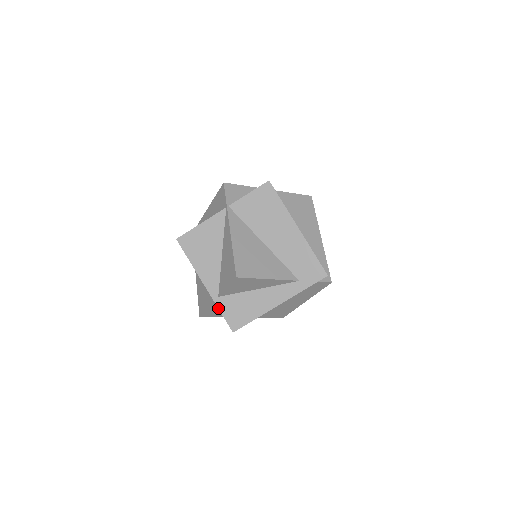
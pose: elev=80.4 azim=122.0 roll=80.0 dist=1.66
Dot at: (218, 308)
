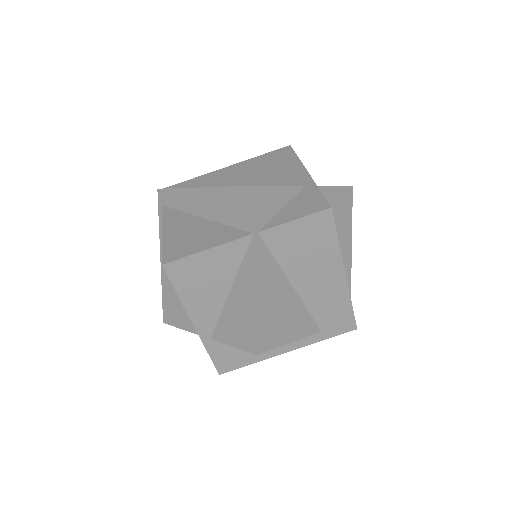
Dot at: (206, 350)
